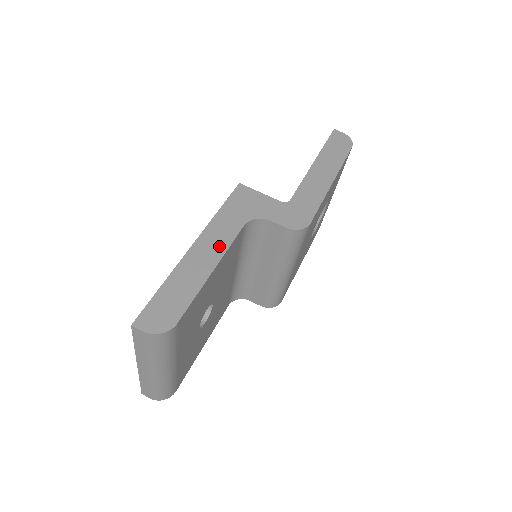
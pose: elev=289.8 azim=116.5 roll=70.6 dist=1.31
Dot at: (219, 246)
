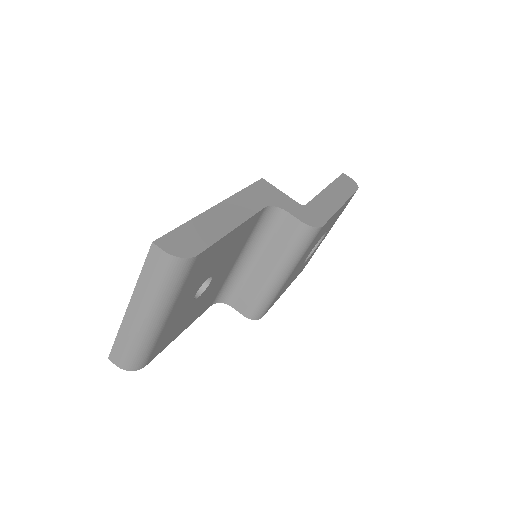
Dot at: (241, 213)
